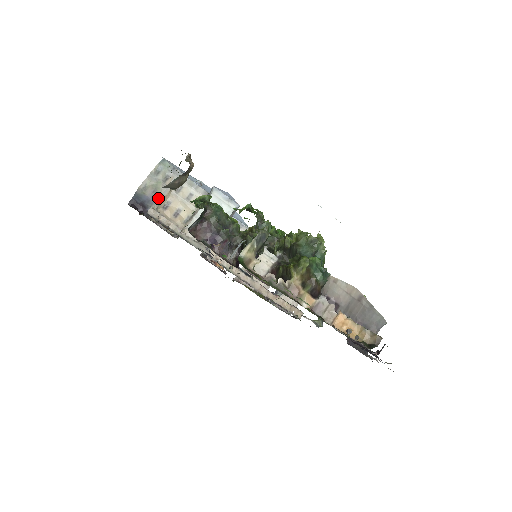
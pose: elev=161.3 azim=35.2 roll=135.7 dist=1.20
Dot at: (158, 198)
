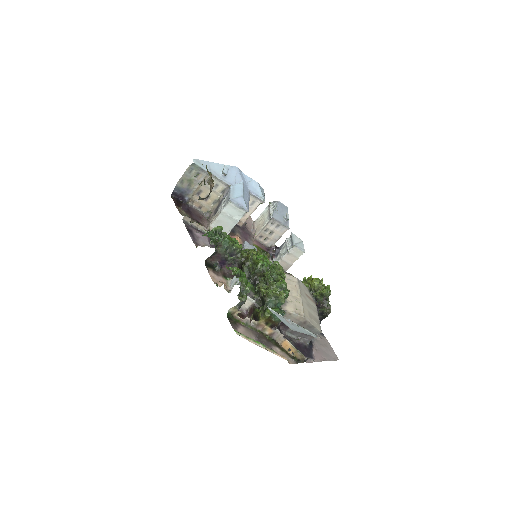
Dot at: (192, 189)
